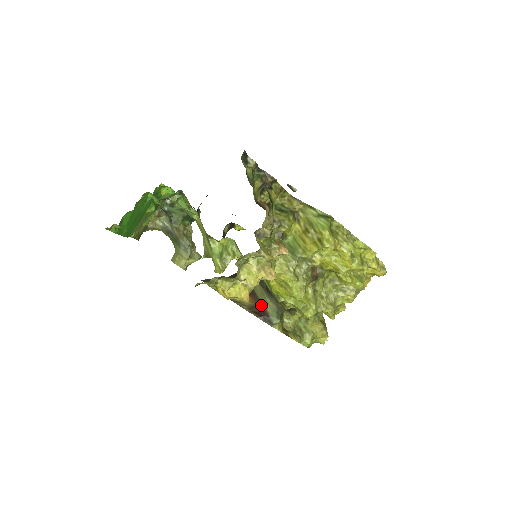
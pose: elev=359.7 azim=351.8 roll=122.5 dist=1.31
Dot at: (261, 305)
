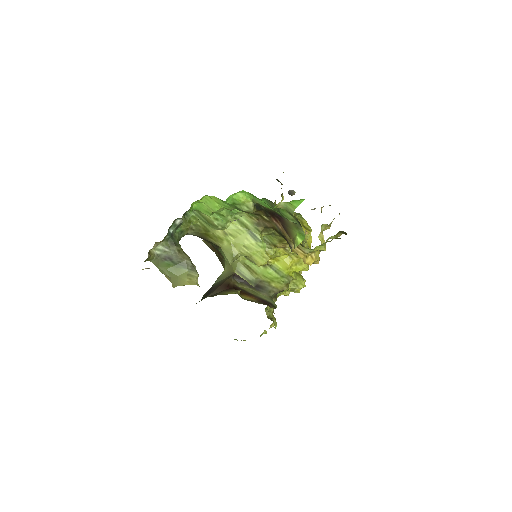
Dot at: (261, 299)
